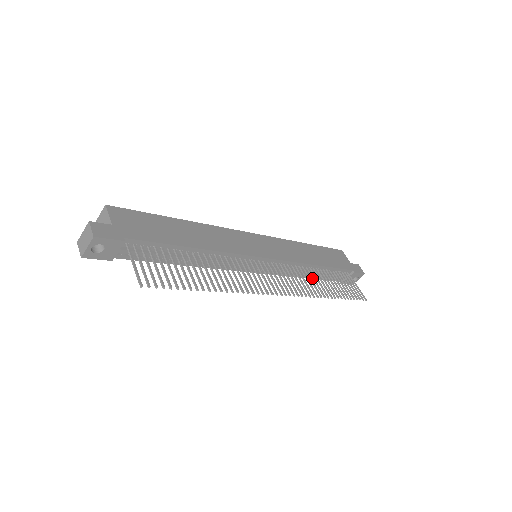
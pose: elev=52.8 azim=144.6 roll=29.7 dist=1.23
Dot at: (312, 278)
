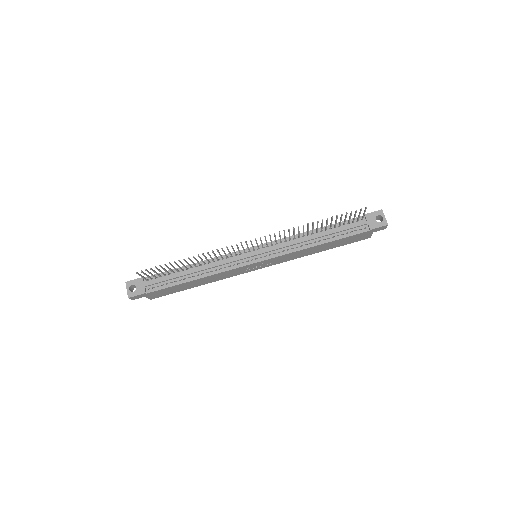
Dot at: (303, 233)
